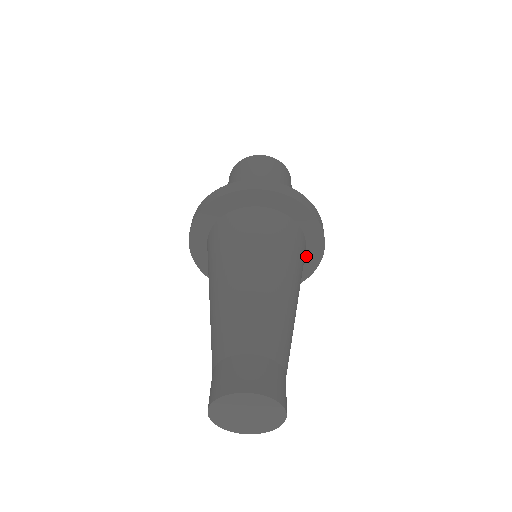
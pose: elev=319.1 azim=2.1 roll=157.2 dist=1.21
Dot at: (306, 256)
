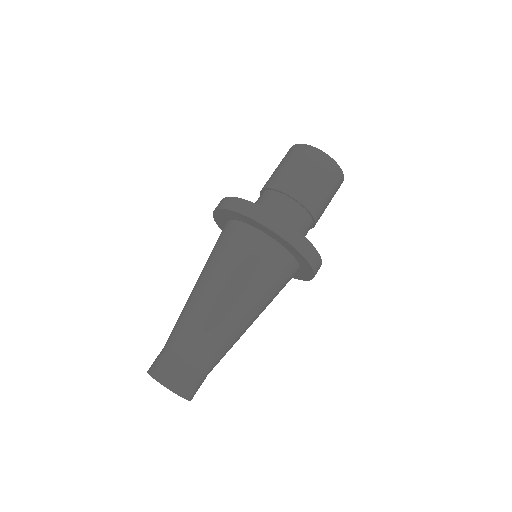
Dot at: occluded
